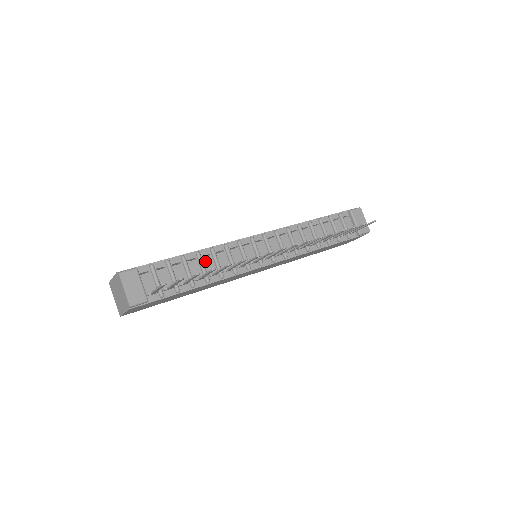
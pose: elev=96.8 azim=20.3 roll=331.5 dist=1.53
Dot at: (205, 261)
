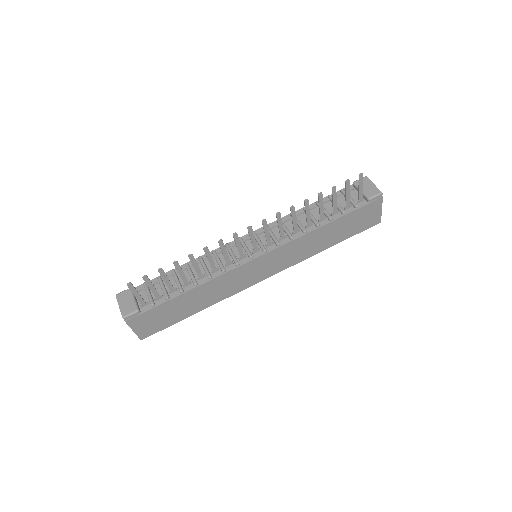
Dot at: (194, 269)
